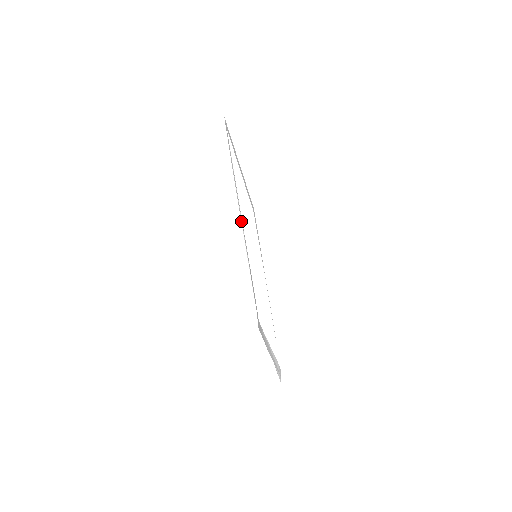
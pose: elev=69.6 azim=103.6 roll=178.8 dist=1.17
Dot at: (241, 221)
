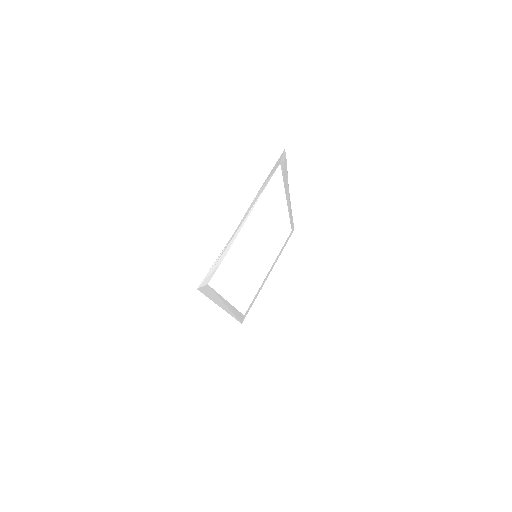
Dot at: (289, 193)
